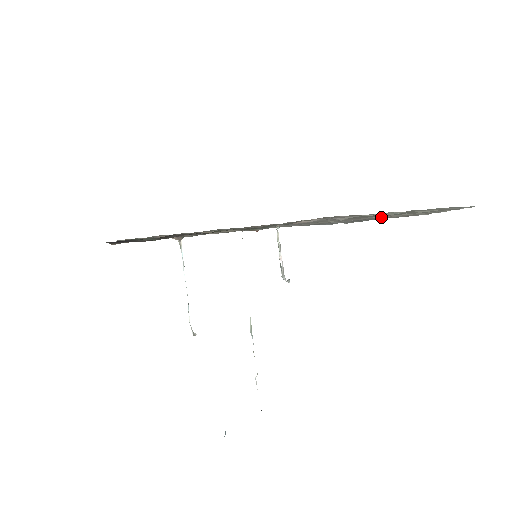
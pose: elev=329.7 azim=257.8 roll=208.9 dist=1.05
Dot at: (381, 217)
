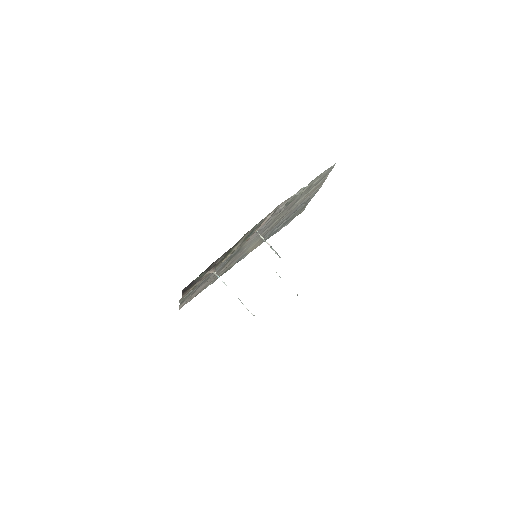
Dot at: occluded
